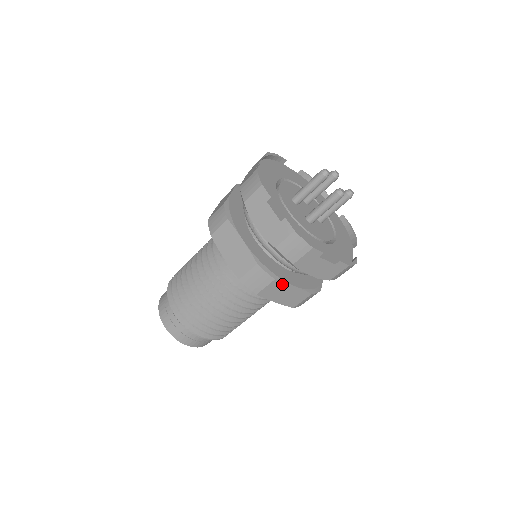
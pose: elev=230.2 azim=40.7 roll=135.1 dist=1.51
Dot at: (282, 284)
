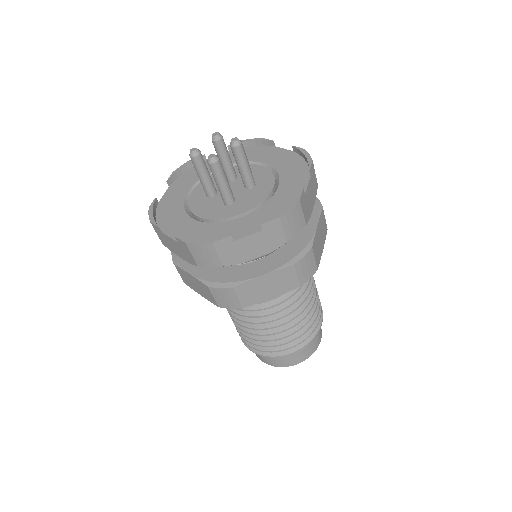
Dot at: (248, 284)
